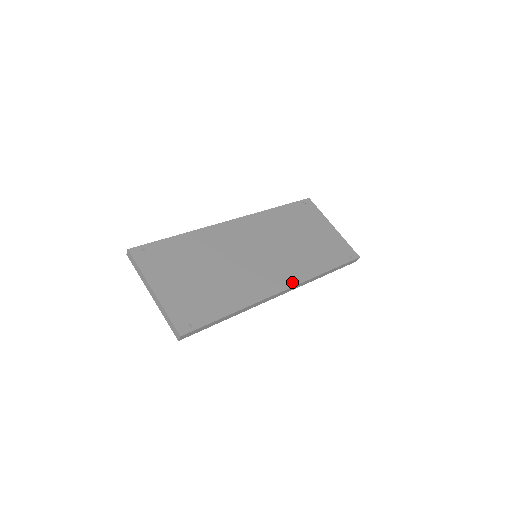
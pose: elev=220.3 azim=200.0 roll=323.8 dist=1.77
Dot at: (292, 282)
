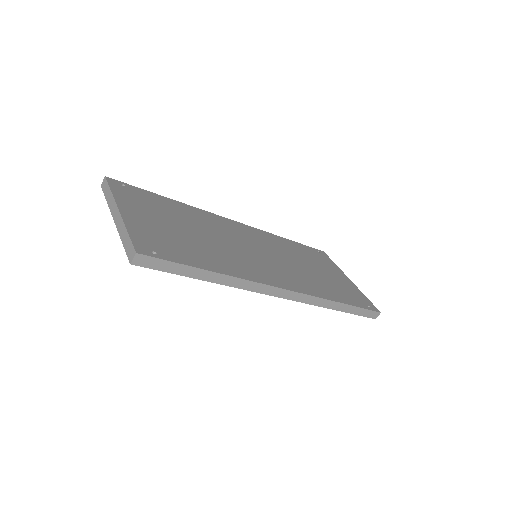
Dot at: (297, 289)
